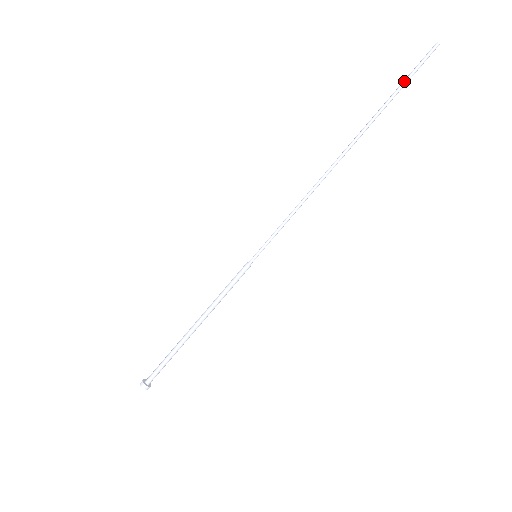
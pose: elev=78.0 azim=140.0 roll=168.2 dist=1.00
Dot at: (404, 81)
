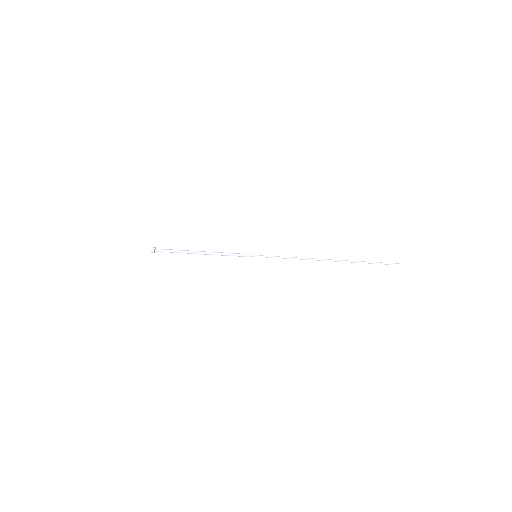
Dot at: (375, 263)
